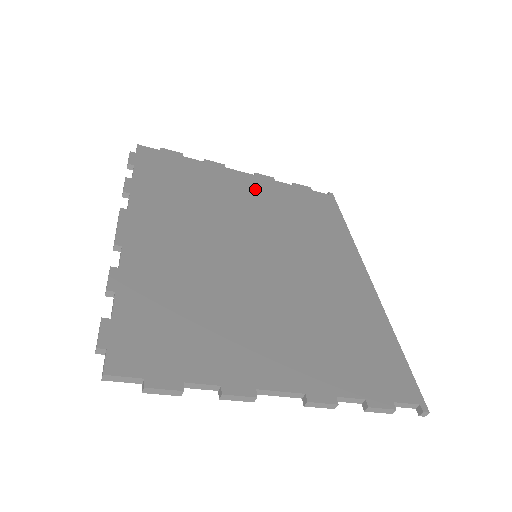
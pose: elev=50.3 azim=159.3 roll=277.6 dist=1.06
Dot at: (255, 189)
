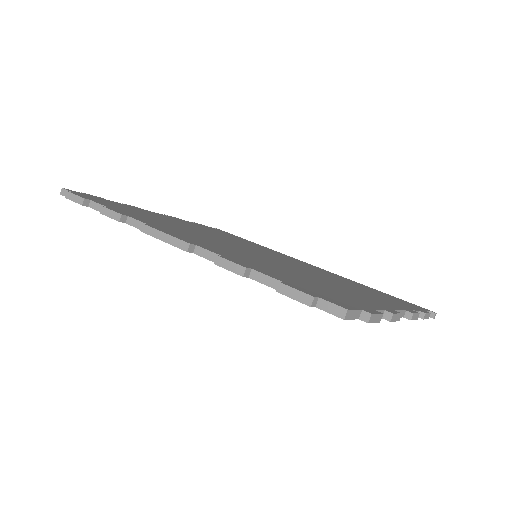
Dot at: (184, 222)
